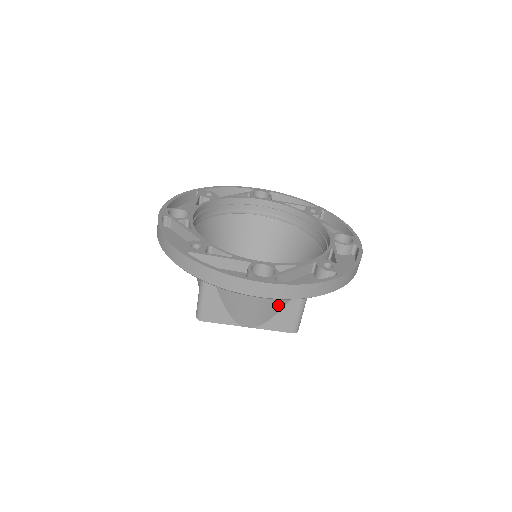
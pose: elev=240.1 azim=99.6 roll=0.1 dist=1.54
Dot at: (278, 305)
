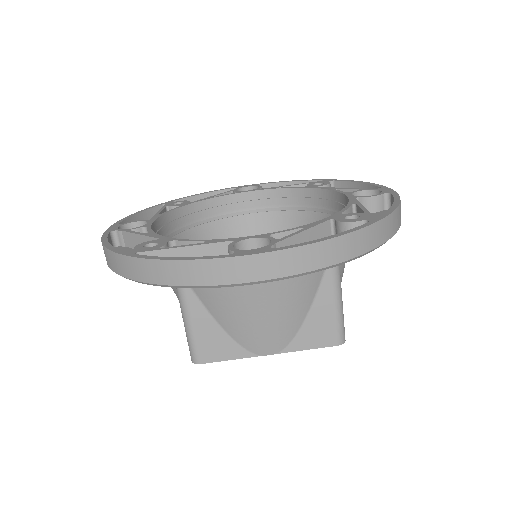
Dot at: (300, 305)
